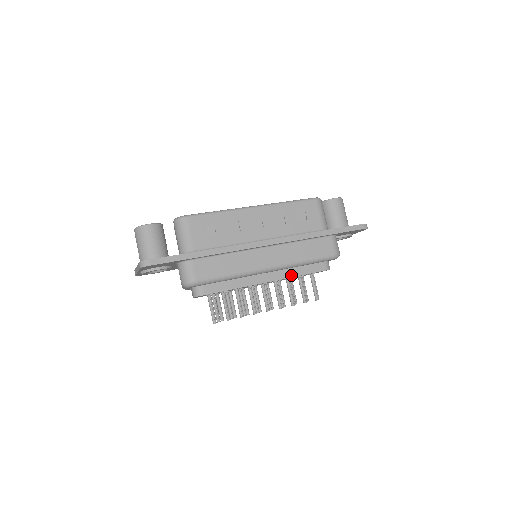
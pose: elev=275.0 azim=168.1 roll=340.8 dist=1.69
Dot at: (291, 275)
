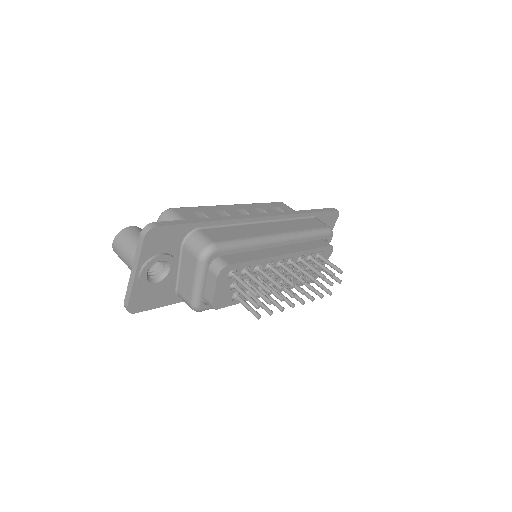
Dot at: (303, 249)
